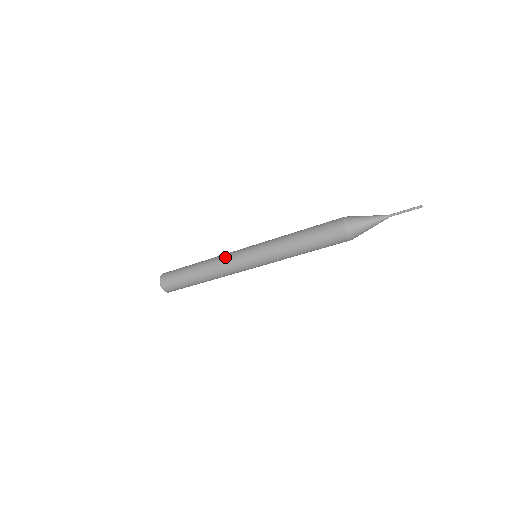
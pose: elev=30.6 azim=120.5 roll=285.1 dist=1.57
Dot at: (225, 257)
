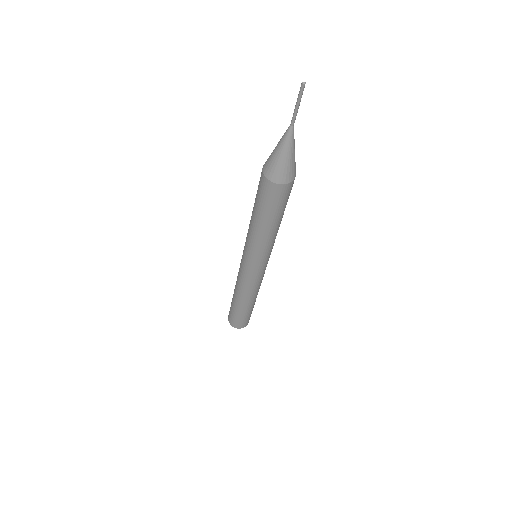
Dot at: (238, 275)
